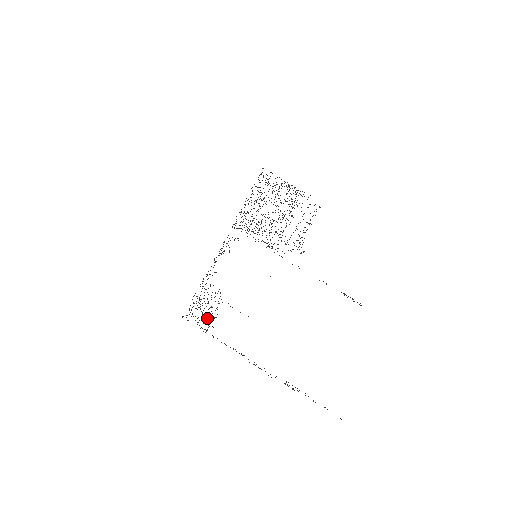
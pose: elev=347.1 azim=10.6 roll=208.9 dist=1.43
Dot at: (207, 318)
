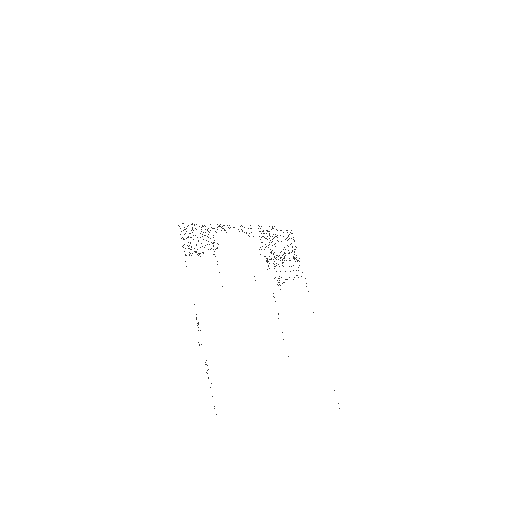
Dot at: occluded
